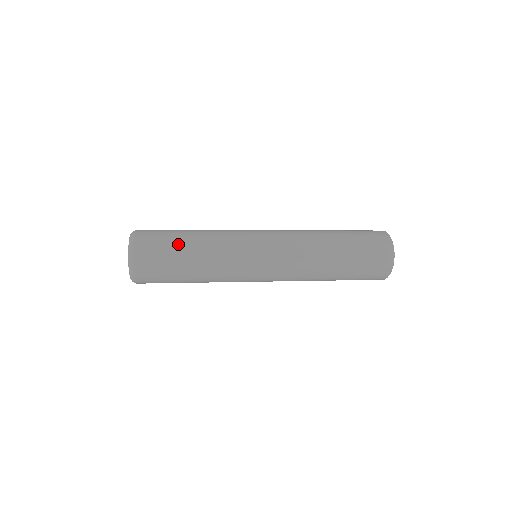
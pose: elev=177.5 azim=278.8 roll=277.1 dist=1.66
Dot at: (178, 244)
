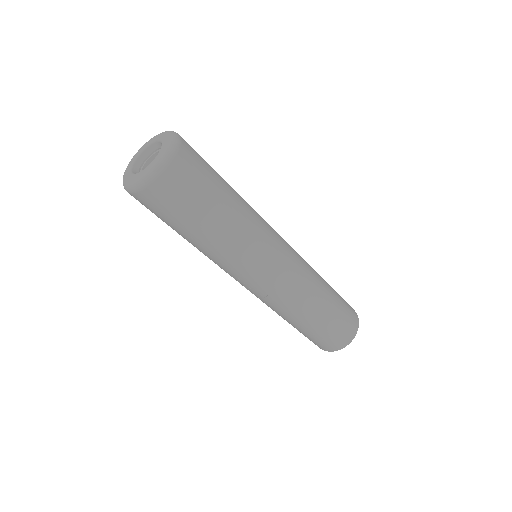
Dot at: occluded
